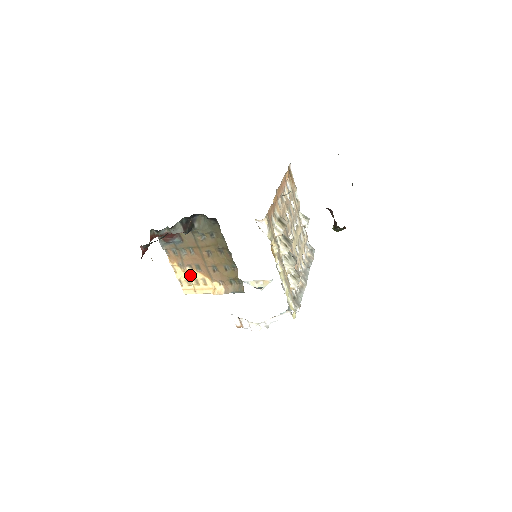
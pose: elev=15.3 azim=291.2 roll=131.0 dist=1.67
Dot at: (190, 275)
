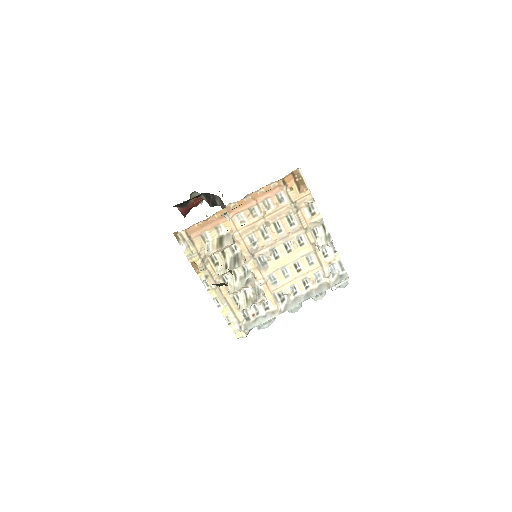
Dot at: occluded
